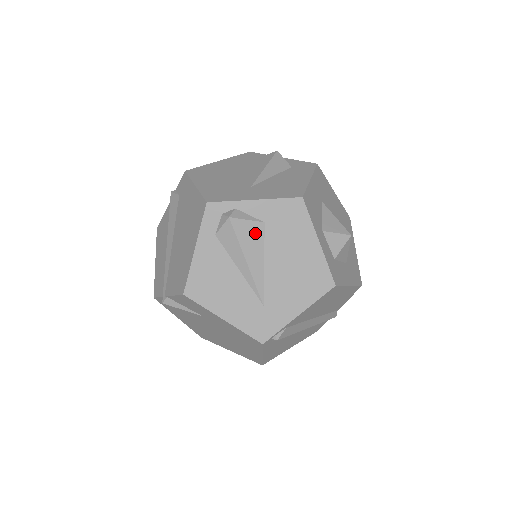
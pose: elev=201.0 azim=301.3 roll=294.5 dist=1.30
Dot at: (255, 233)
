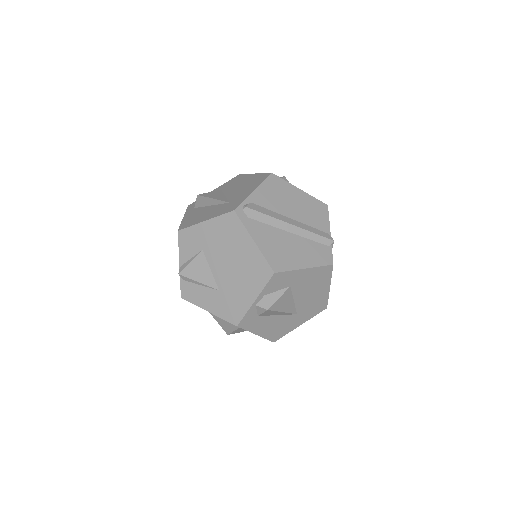
Dot at: (216, 193)
